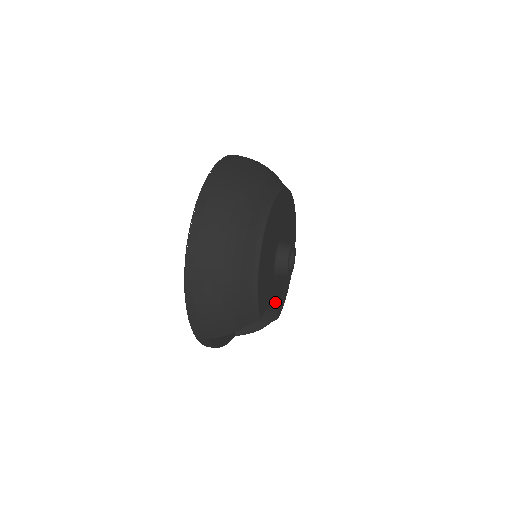
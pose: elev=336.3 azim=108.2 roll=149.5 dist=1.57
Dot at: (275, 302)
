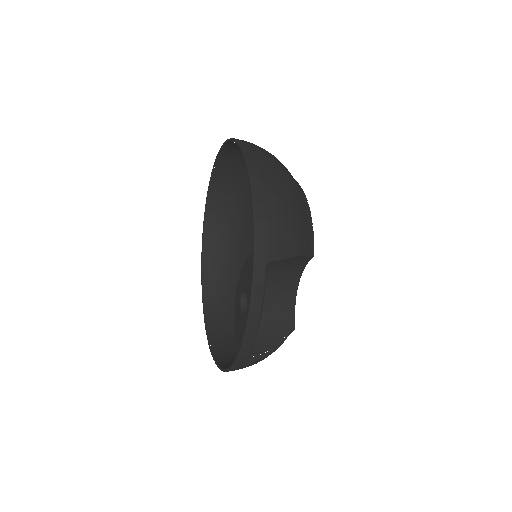
Dot at: occluded
